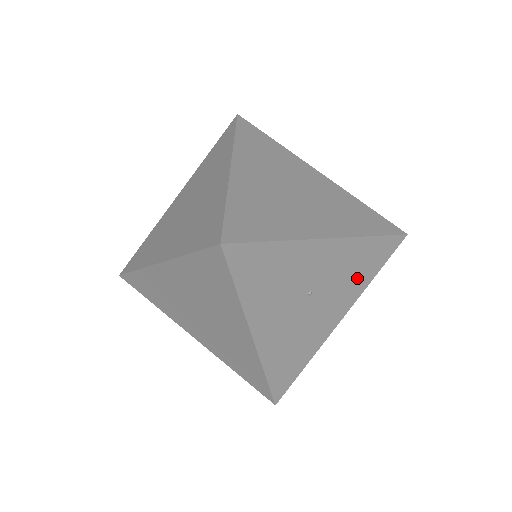
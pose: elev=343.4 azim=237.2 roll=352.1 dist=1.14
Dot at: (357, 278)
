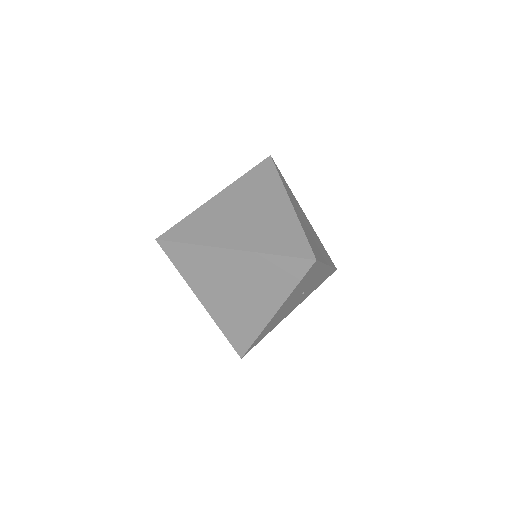
Dot at: (313, 289)
